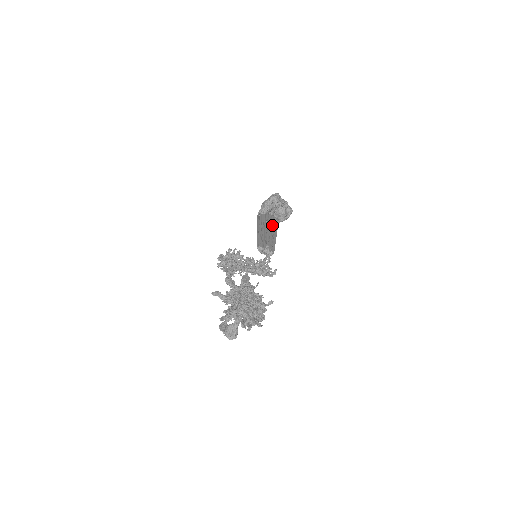
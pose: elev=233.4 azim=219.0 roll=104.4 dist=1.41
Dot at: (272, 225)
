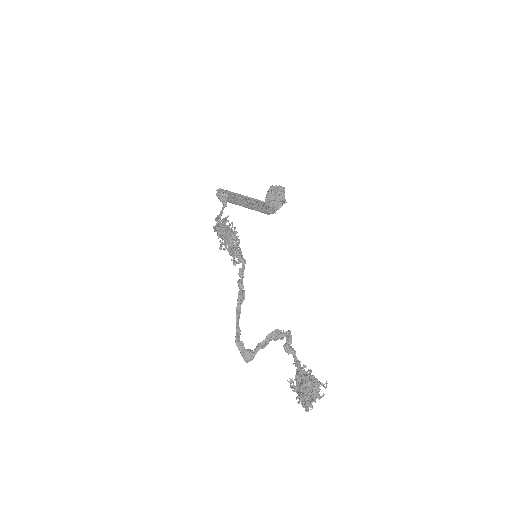
Dot at: (260, 206)
